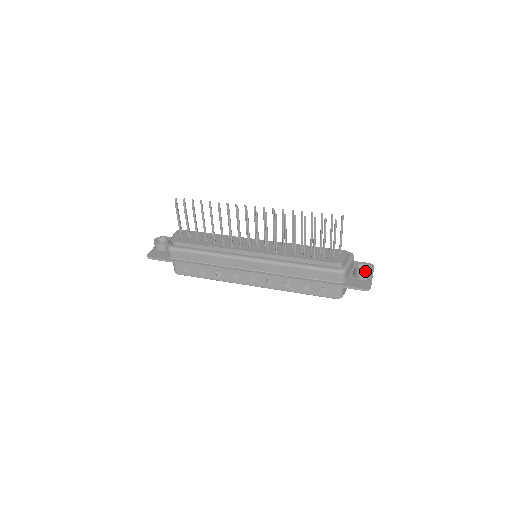
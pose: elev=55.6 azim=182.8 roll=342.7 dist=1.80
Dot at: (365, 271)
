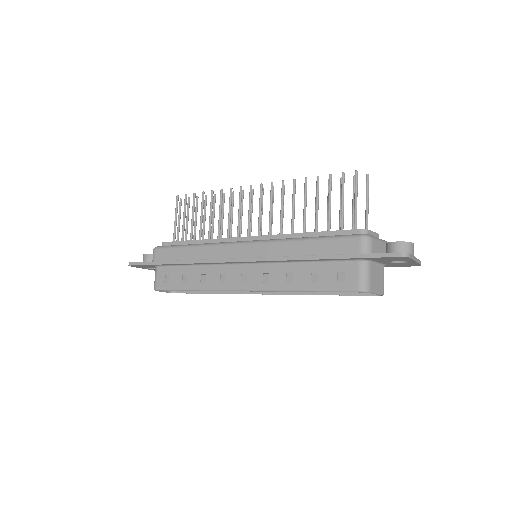
Dot at: (401, 241)
